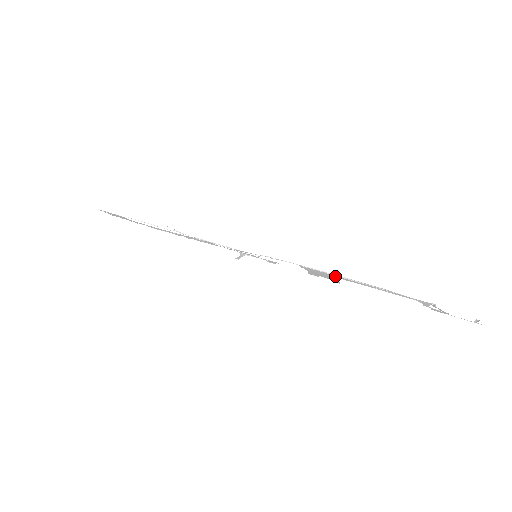
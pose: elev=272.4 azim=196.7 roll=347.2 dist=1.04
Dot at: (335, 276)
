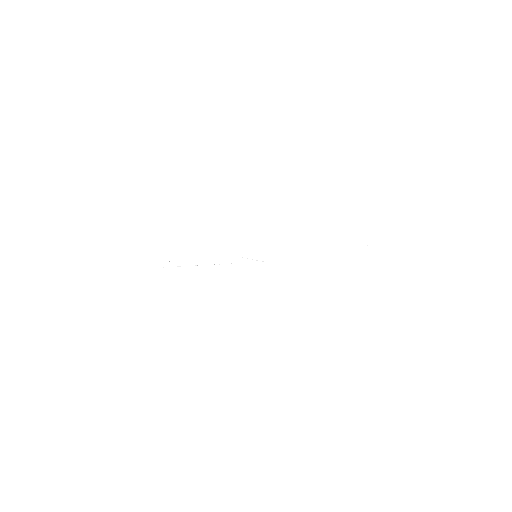
Dot at: occluded
